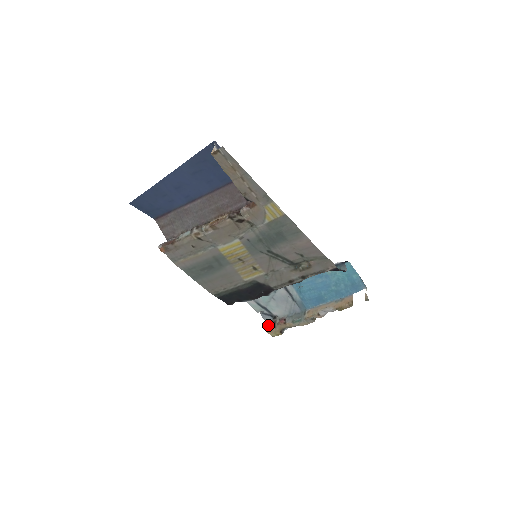
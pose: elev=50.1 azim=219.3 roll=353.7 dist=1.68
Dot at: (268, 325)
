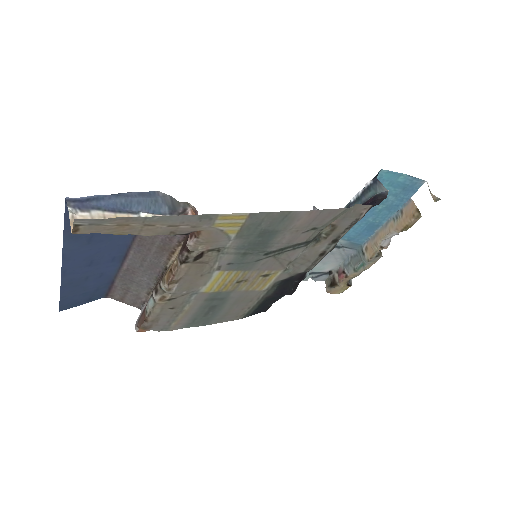
Dot at: (328, 288)
